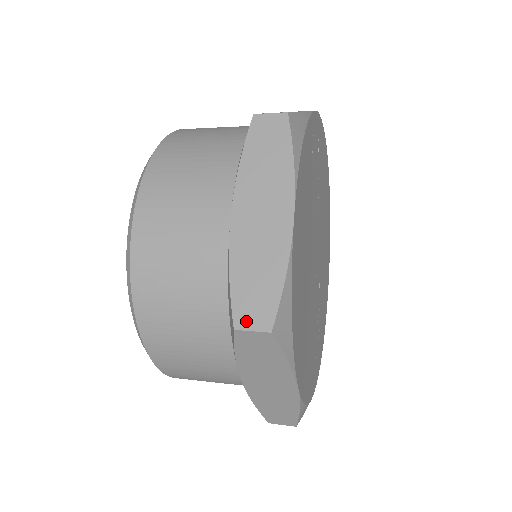
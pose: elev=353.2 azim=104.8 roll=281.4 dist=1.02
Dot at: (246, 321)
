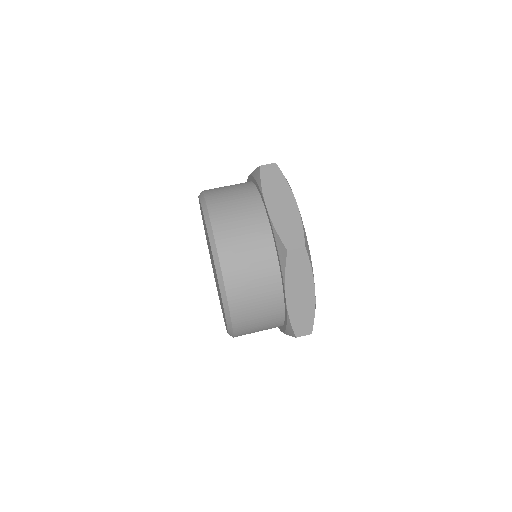
Dot at: (301, 334)
